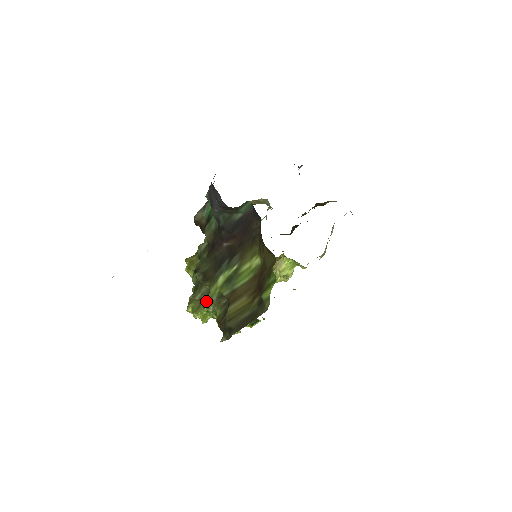
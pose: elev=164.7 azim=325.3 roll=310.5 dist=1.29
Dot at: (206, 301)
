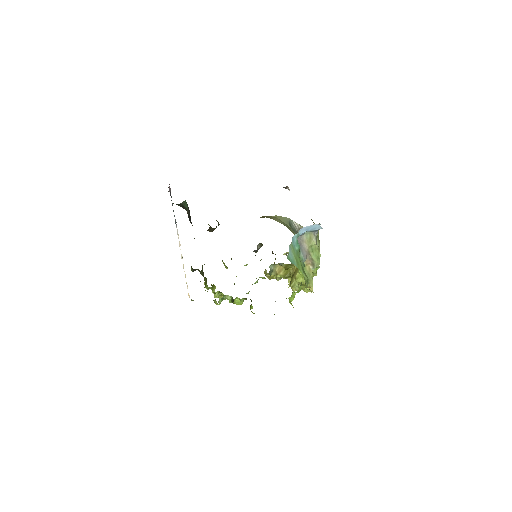
Dot at: occluded
